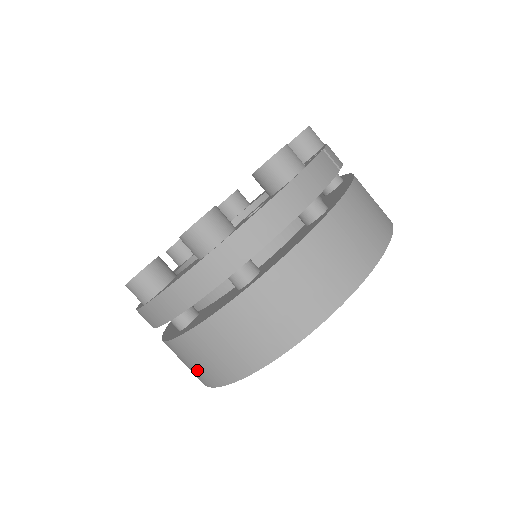
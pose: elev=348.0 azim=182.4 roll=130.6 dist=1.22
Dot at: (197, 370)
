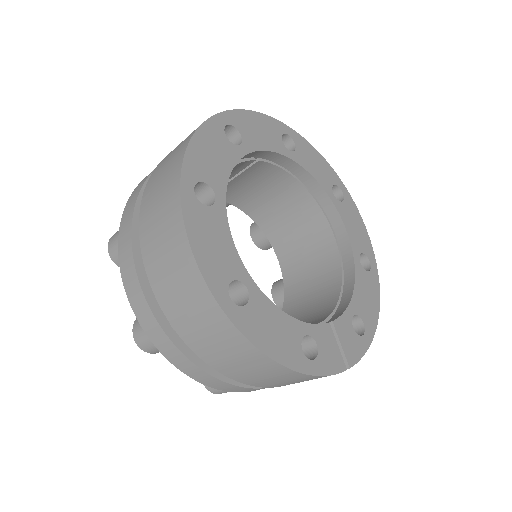
Dot at: (211, 328)
